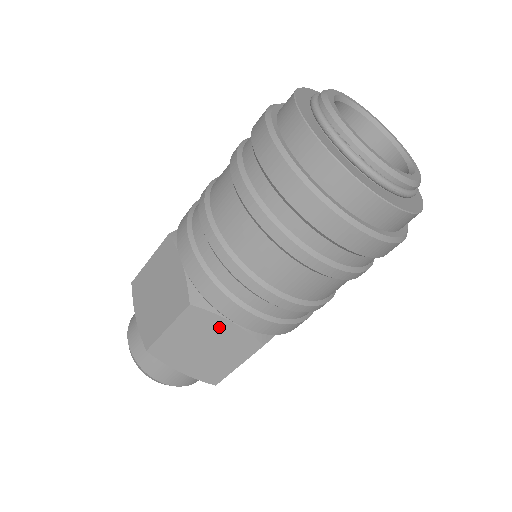
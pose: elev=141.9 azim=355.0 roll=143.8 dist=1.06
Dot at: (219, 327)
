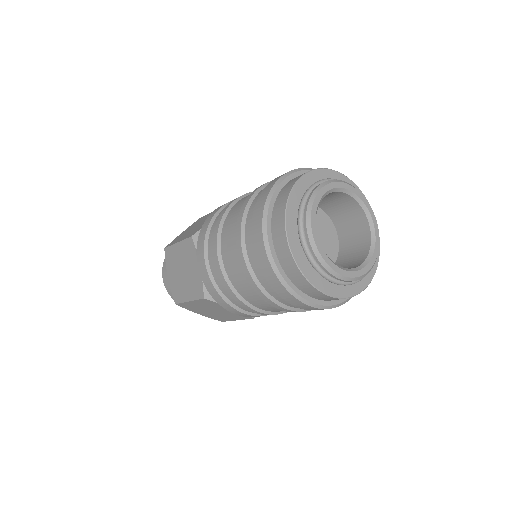
Dot at: occluded
